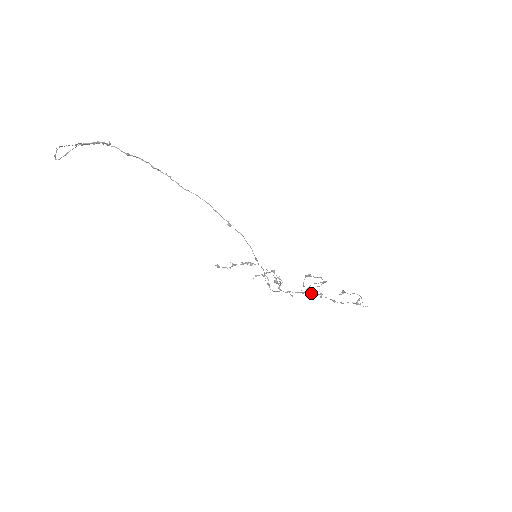
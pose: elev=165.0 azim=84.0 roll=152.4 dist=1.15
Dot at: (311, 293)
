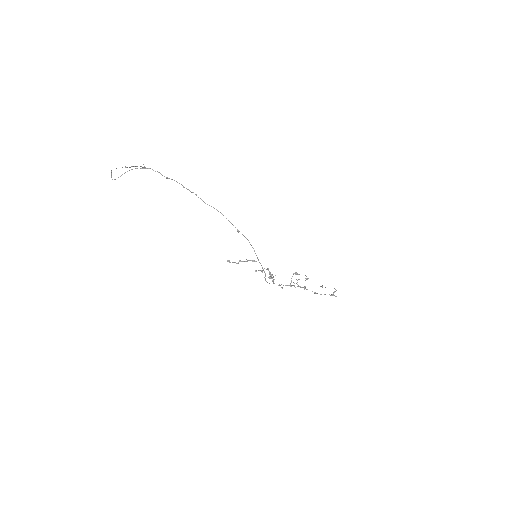
Dot at: (297, 286)
